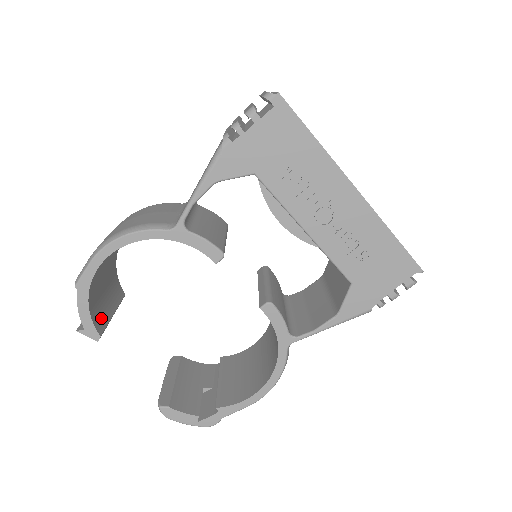
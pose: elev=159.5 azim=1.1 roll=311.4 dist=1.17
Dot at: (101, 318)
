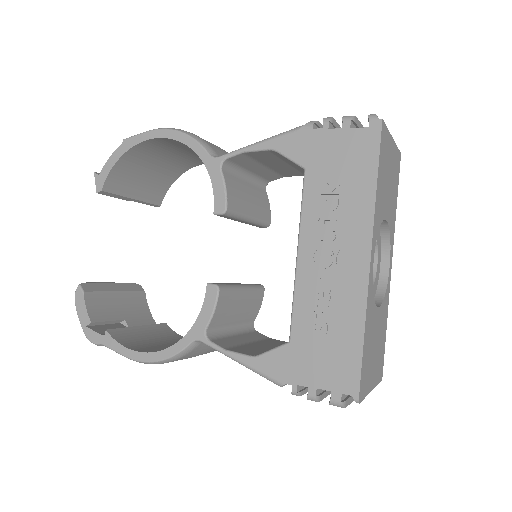
Dot at: (119, 185)
